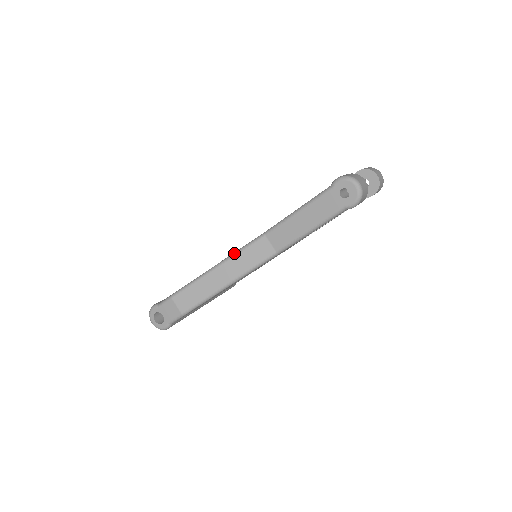
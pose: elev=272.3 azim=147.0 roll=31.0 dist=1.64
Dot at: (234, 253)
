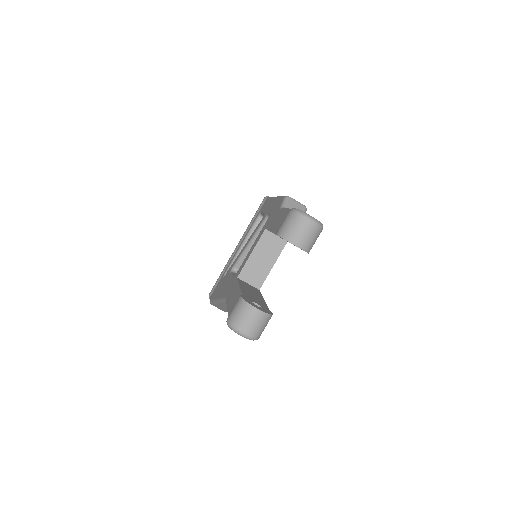
Dot at: (220, 300)
